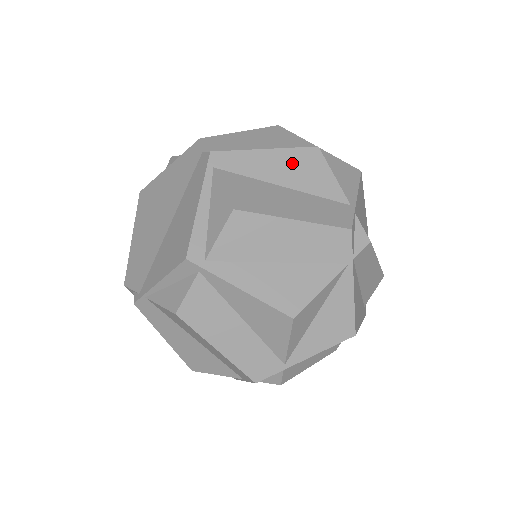
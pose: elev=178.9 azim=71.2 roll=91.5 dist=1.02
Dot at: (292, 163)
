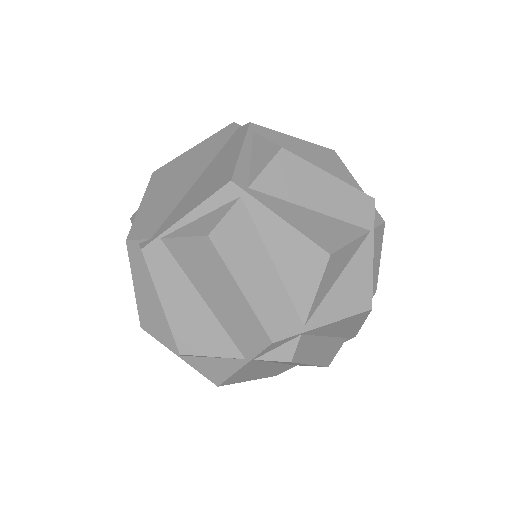
Dot at: (316, 152)
